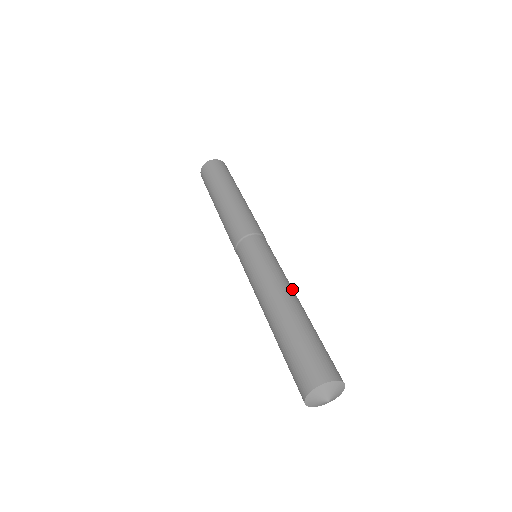
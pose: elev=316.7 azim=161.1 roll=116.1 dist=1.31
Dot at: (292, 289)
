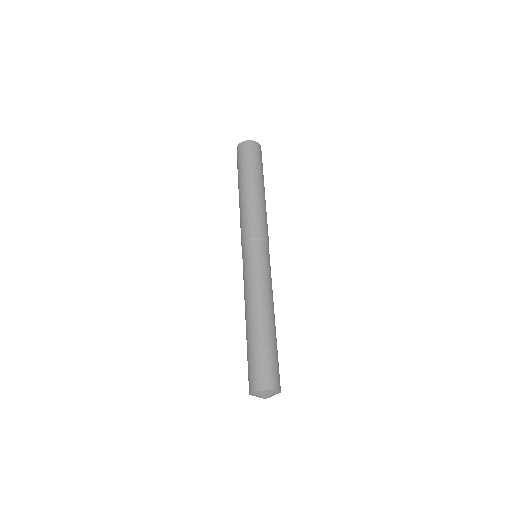
Dot at: occluded
